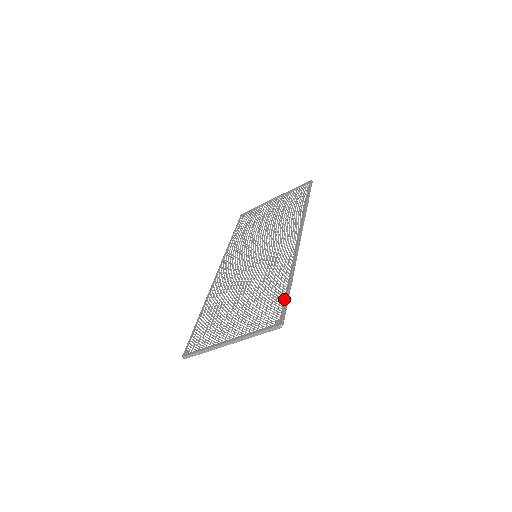
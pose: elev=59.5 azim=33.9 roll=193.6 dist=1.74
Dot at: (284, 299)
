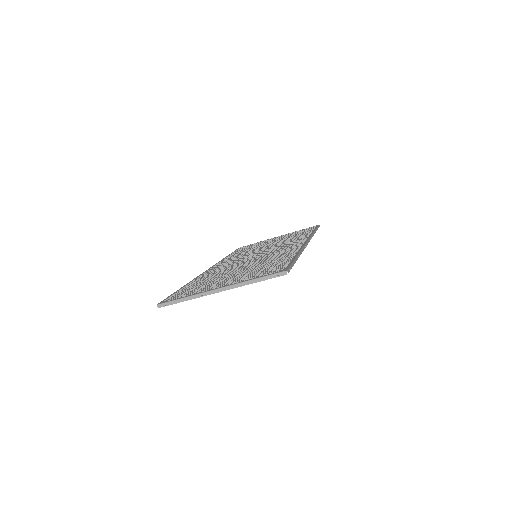
Dot at: (290, 261)
